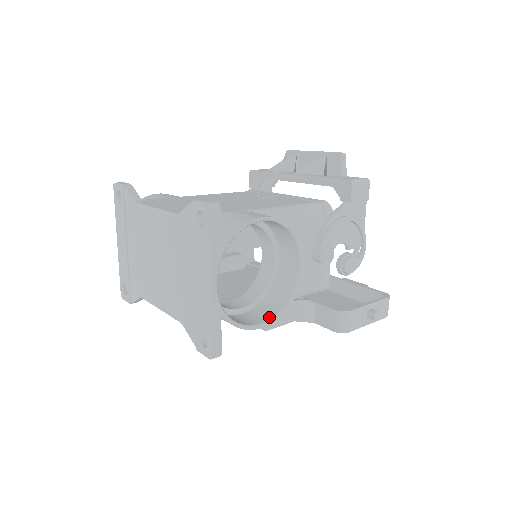
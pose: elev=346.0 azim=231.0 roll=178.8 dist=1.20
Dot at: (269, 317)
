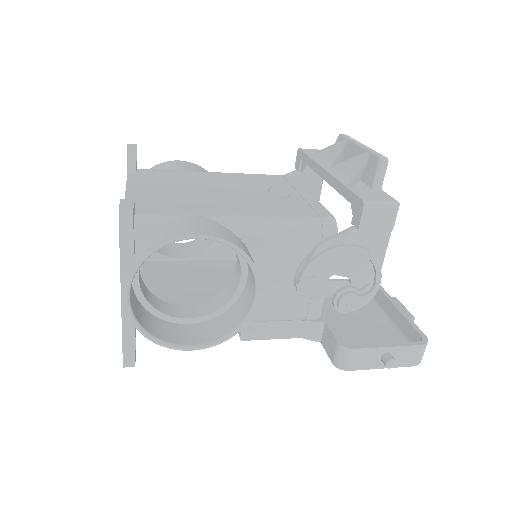
Dot at: (207, 340)
